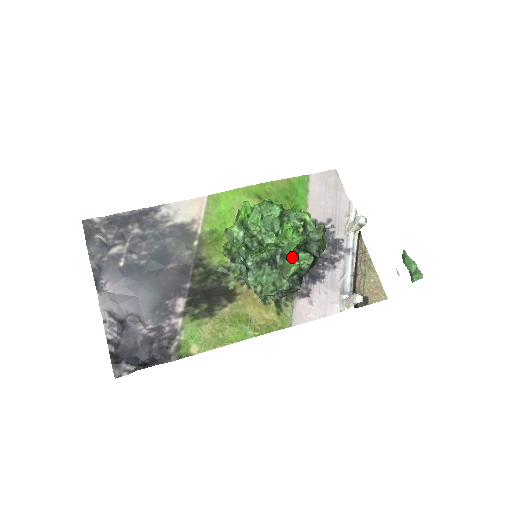
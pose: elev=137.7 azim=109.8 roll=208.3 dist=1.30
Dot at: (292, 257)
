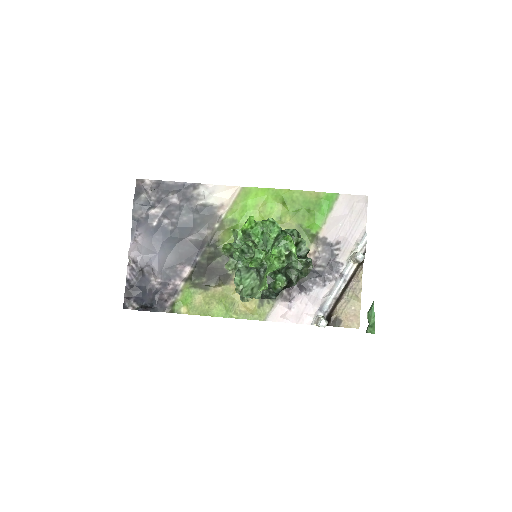
Dot at: (266, 279)
